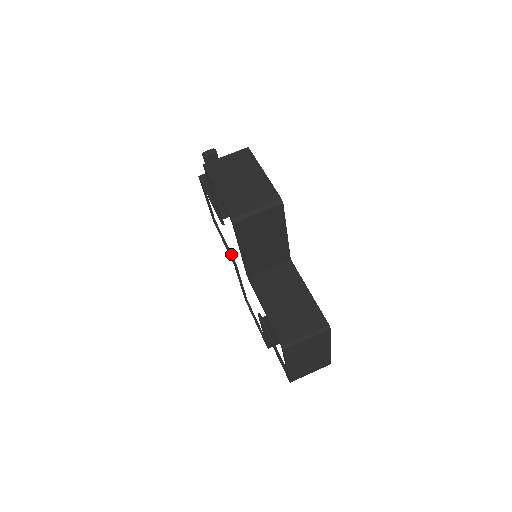
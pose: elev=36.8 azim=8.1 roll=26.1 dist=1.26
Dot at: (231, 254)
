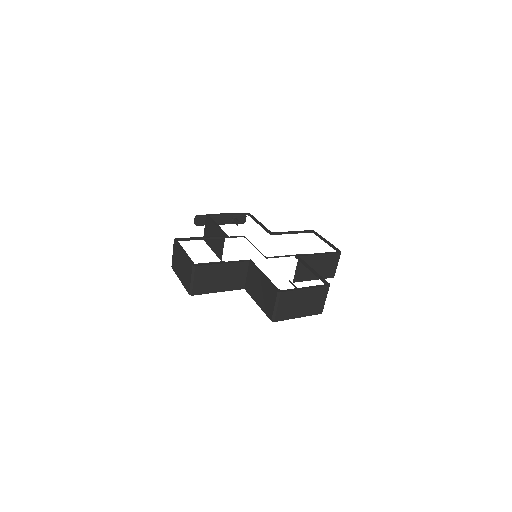
Dot at: (261, 253)
